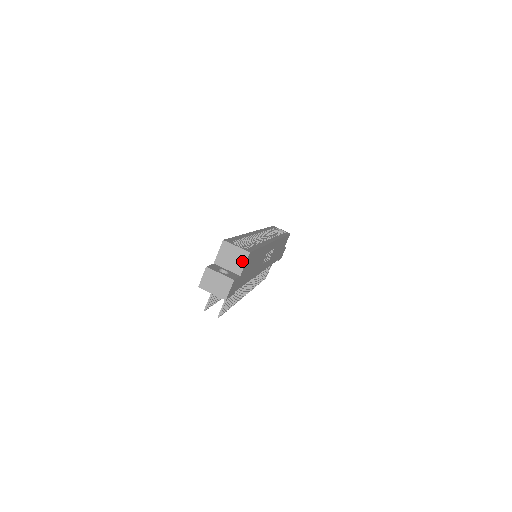
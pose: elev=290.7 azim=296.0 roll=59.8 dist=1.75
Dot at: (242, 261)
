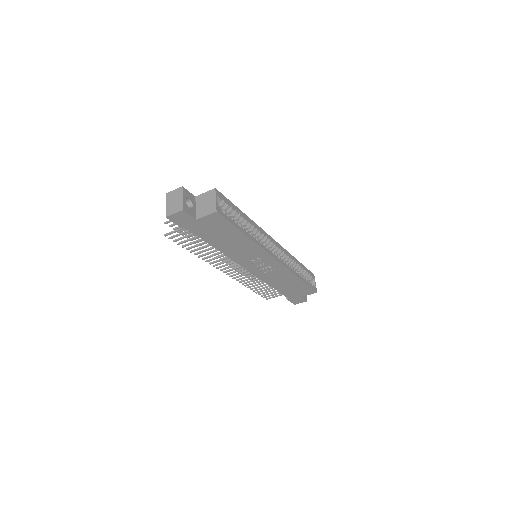
Dot at: (207, 212)
